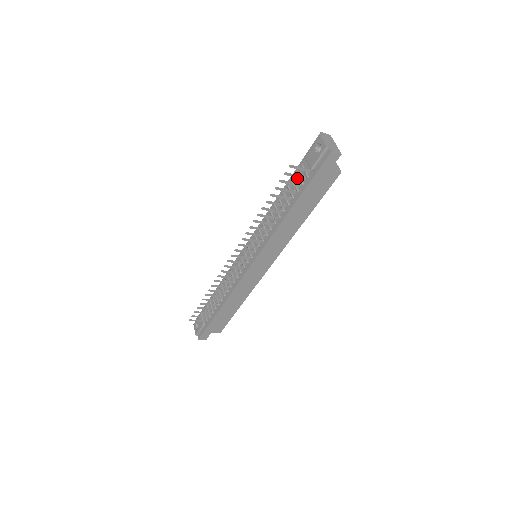
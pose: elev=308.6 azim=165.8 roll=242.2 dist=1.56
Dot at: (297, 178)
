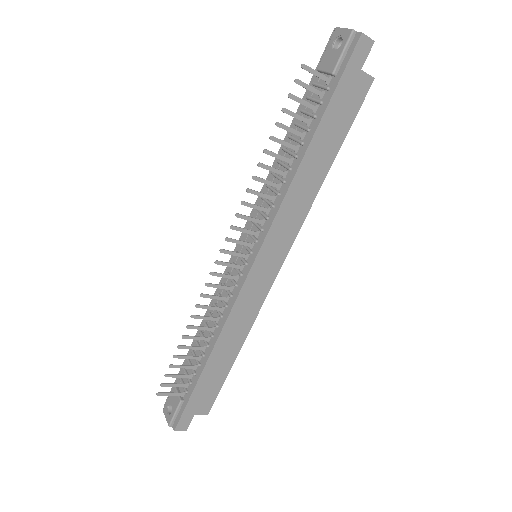
Dot at: occluded
